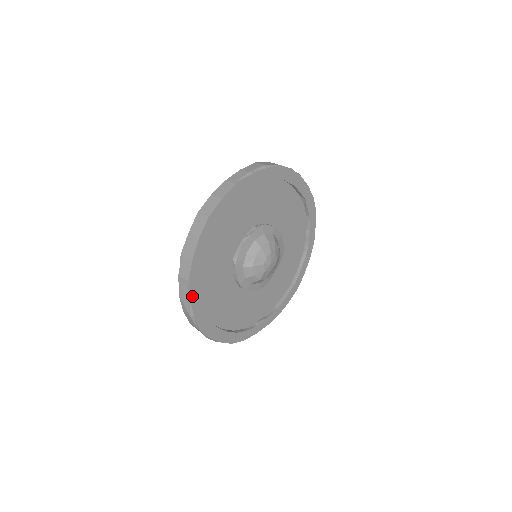
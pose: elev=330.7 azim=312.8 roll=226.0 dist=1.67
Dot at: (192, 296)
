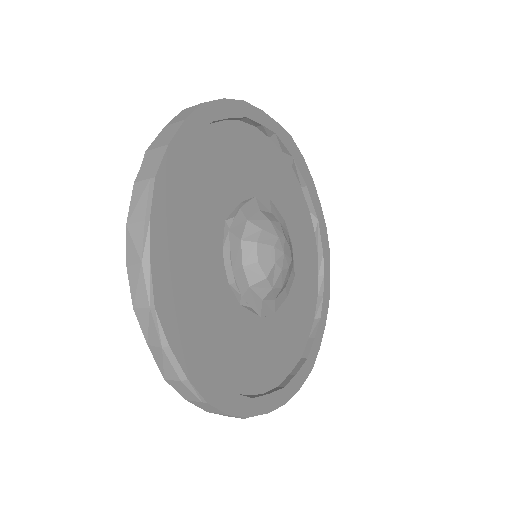
Dot at: (155, 215)
